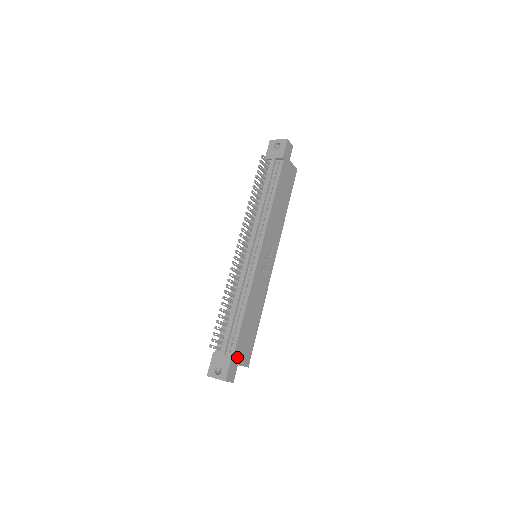
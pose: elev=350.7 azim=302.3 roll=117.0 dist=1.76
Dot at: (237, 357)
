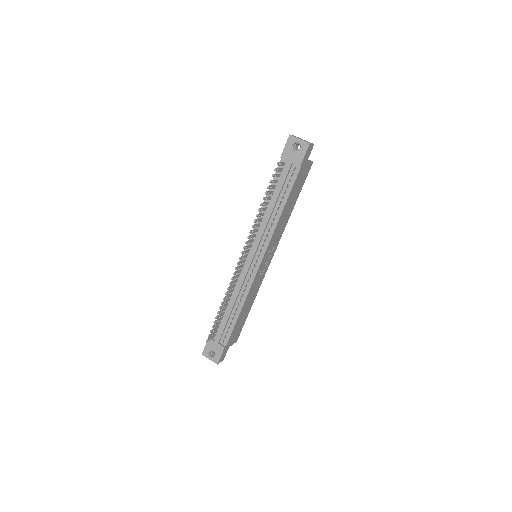
Dot at: (229, 344)
